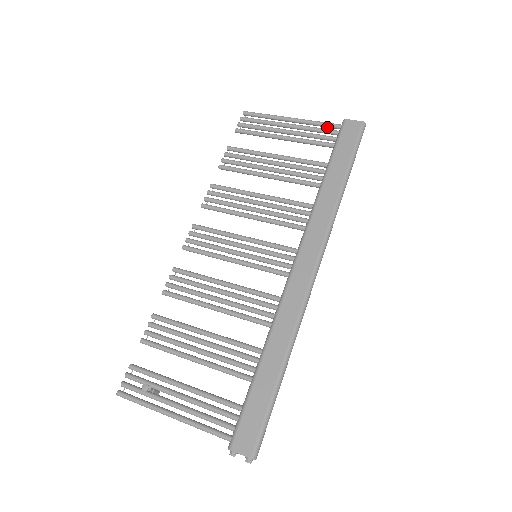
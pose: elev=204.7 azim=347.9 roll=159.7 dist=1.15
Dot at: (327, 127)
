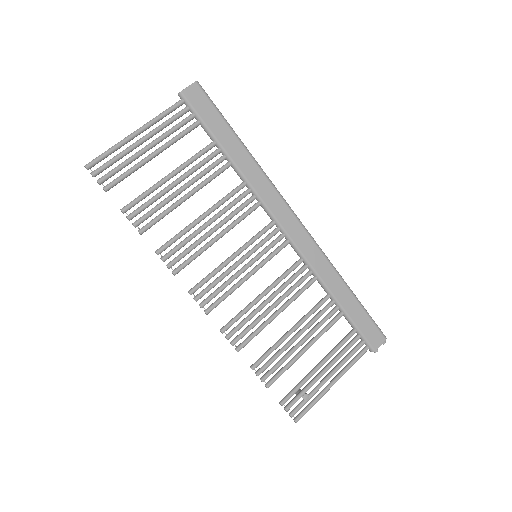
Dot at: (172, 111)
